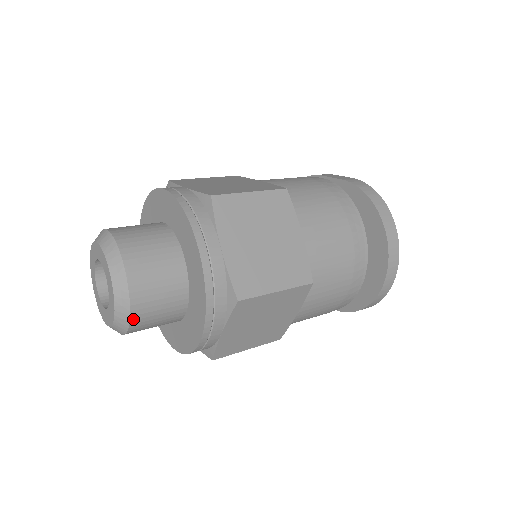
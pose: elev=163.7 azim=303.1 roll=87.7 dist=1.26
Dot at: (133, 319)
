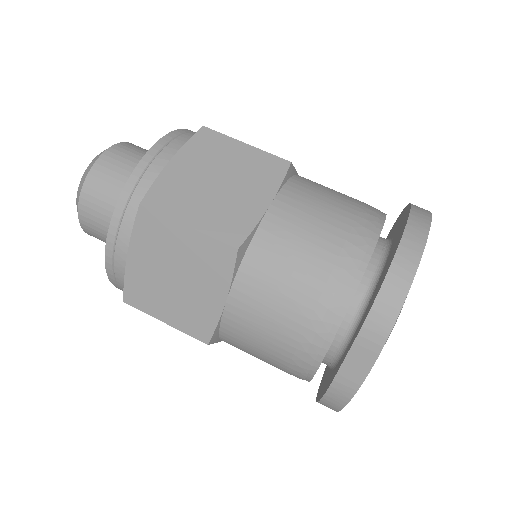
Dot at: occluded
